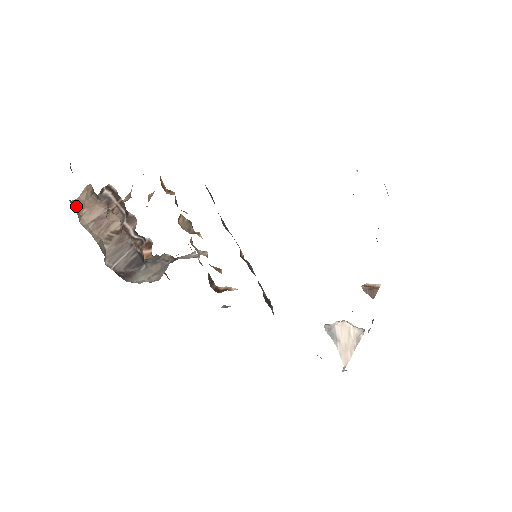
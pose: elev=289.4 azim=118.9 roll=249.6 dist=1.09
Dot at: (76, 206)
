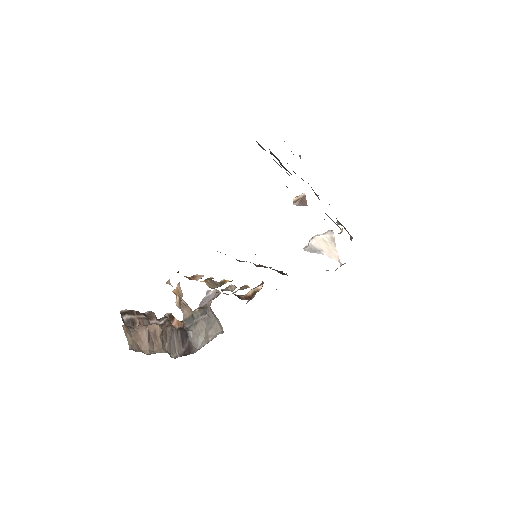
Dot at: (134, 348)
